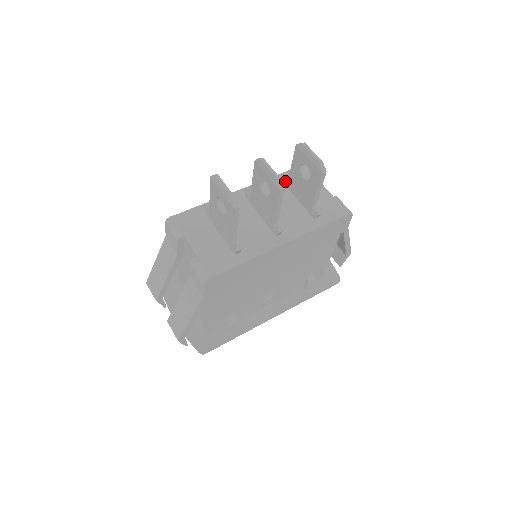
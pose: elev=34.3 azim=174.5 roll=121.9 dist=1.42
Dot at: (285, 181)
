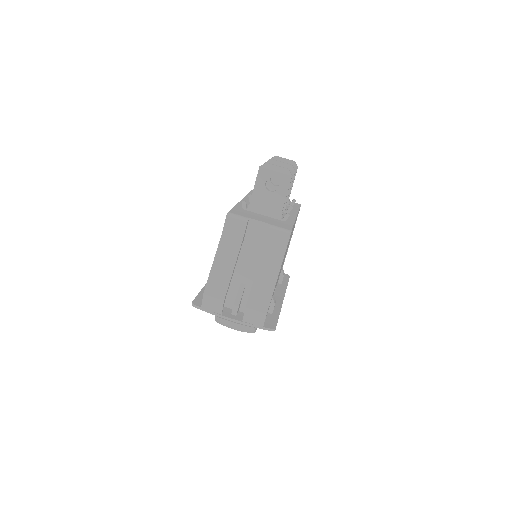
Dot at: occluded
